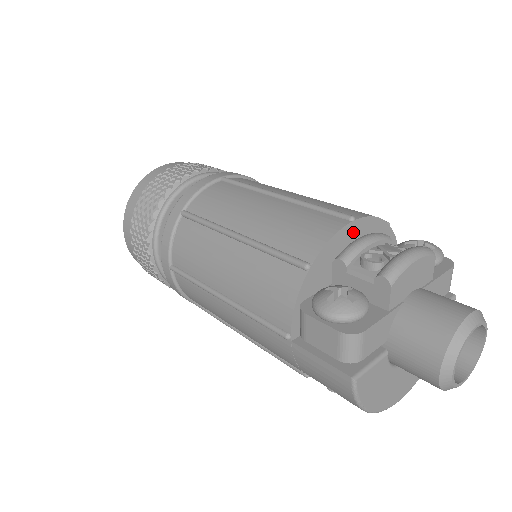
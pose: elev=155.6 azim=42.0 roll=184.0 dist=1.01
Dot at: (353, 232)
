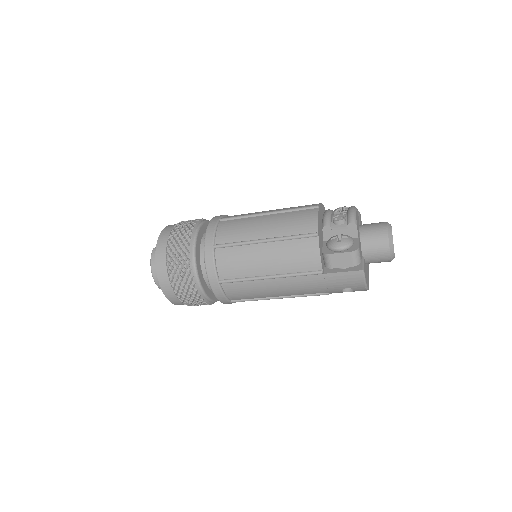
Dot at: (320, 213)
